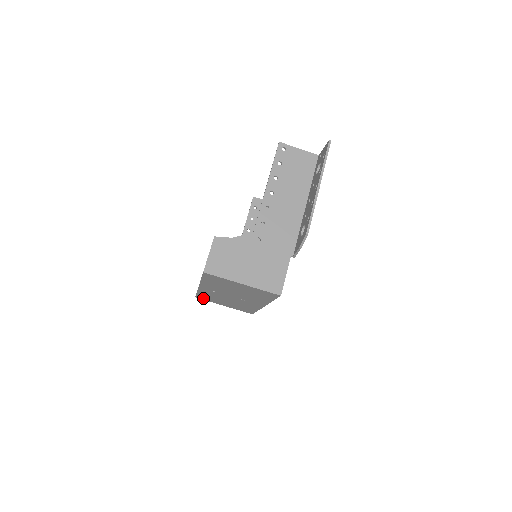
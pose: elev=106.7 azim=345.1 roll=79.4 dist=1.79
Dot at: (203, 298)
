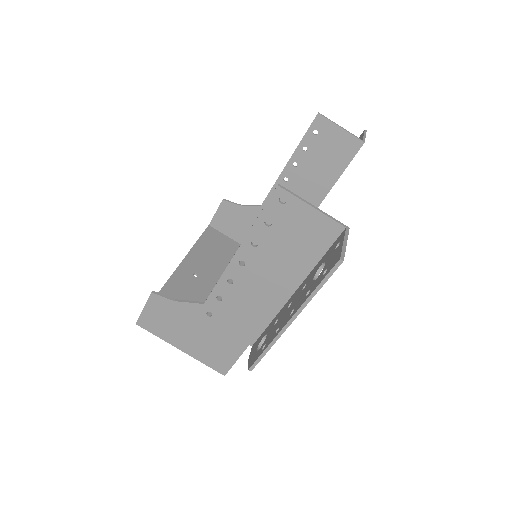
Dot at: (213, 235)
